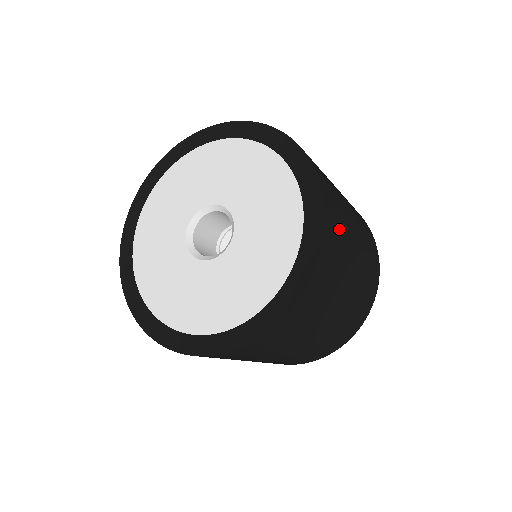
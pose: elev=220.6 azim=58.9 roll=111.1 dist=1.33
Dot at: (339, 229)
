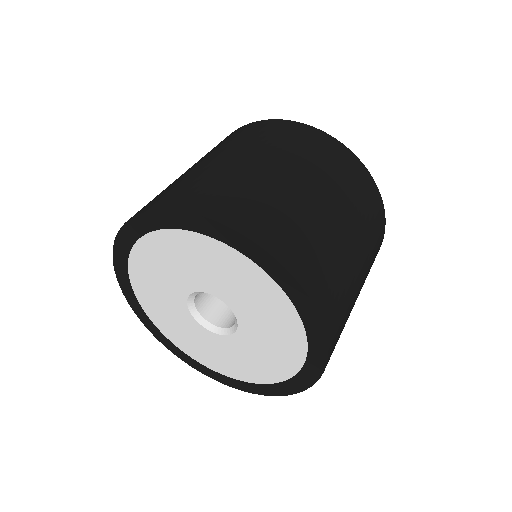
Dot at: (312, 248)
